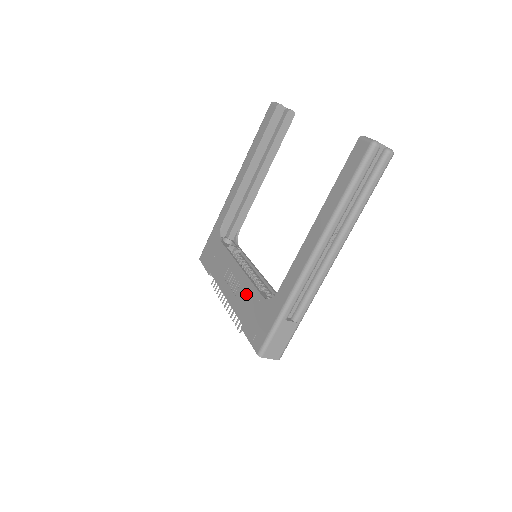
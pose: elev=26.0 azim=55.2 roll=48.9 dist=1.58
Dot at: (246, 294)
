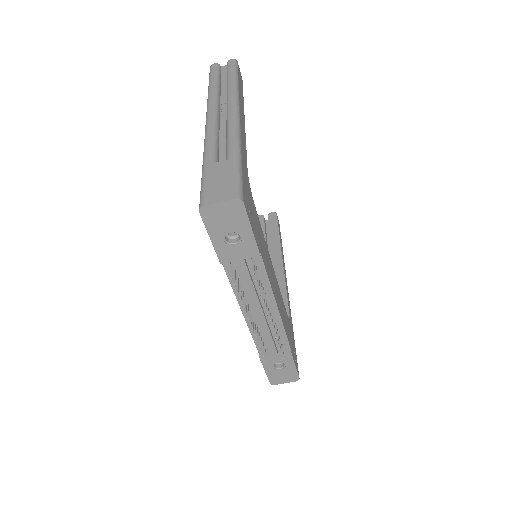
Dot at: occluded
